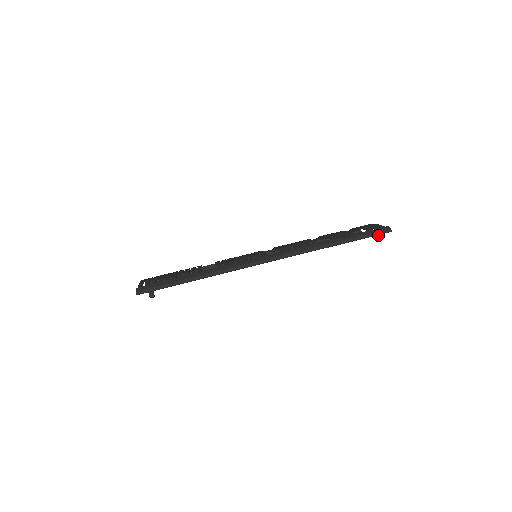
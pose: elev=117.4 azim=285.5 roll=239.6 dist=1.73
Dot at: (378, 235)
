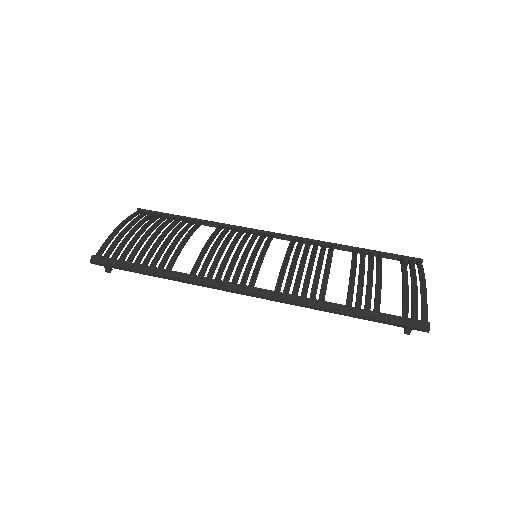
Dot at: (407, 328)
